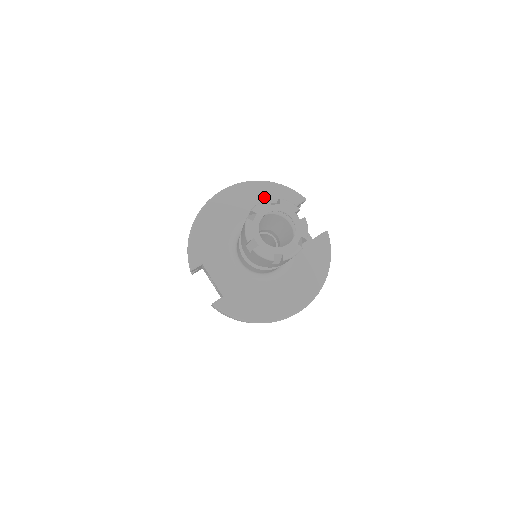
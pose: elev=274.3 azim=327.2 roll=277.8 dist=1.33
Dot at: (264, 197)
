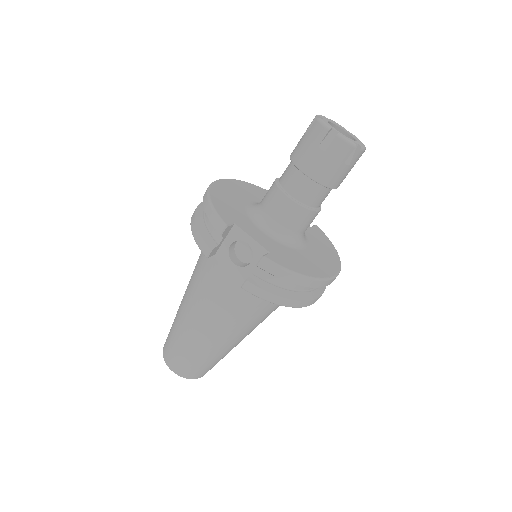
Dot at: (257, 192)
